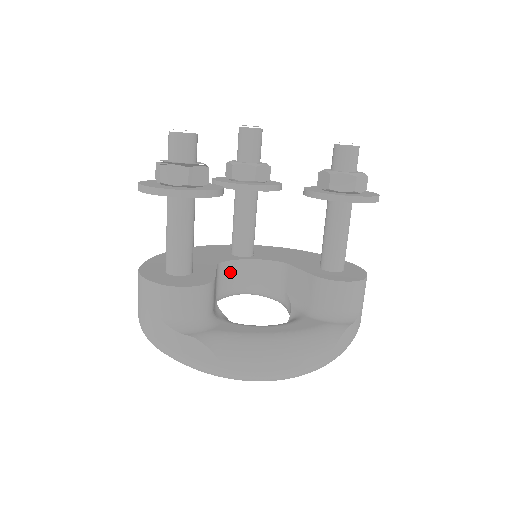
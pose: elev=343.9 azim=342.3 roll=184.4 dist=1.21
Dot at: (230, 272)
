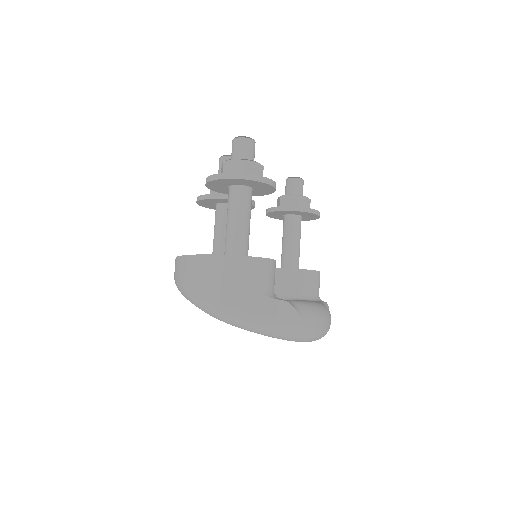
Dot at: occluded
